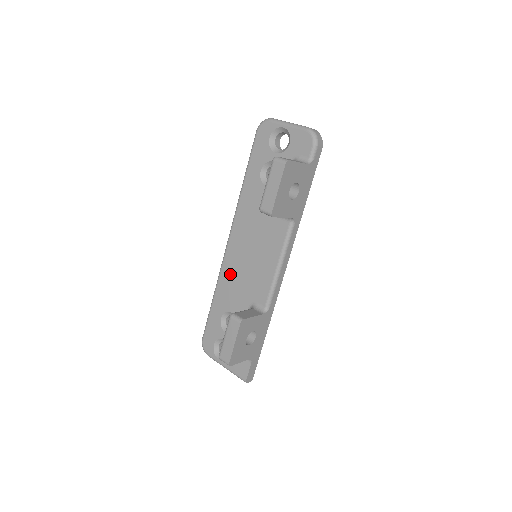
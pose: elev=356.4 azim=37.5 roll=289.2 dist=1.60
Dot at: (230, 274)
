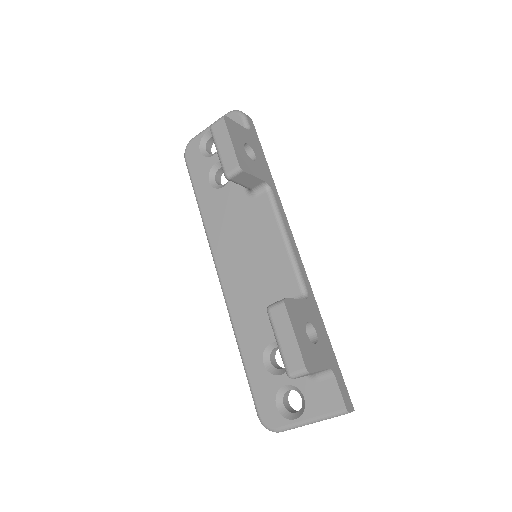
Dot at: (241, 303)
